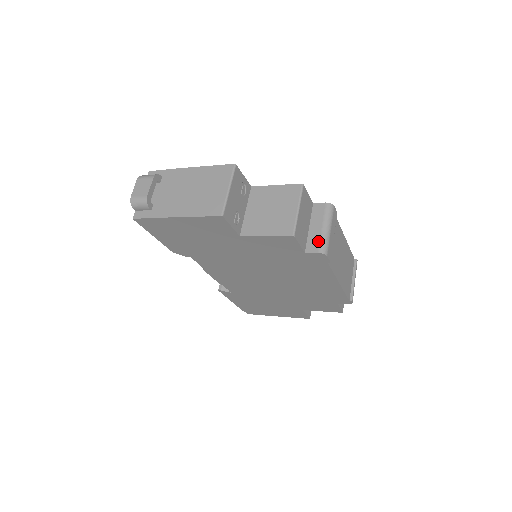
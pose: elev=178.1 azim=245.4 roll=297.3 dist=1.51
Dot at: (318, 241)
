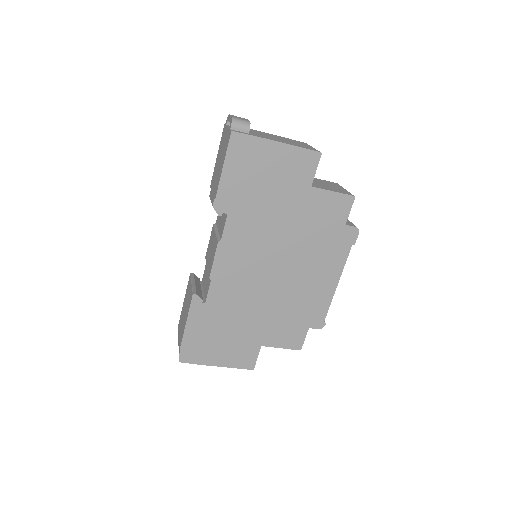
Dot at: (350, 223)
